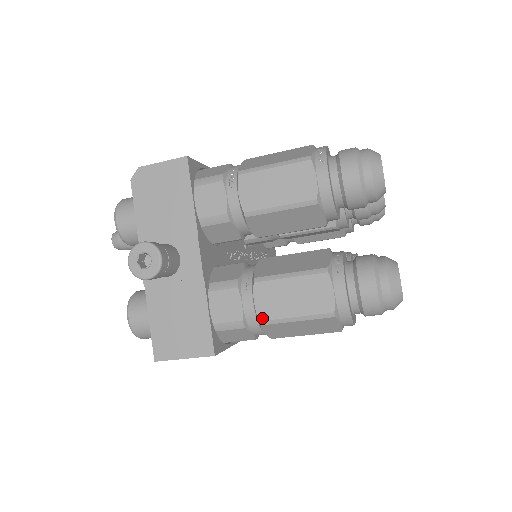
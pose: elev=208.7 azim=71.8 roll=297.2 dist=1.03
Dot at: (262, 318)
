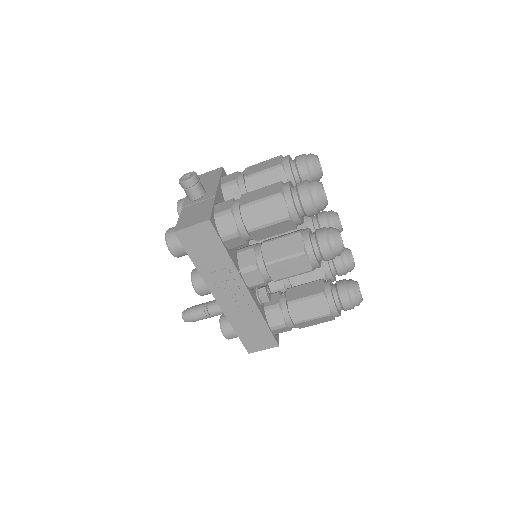
Dot at: (242, 204)
